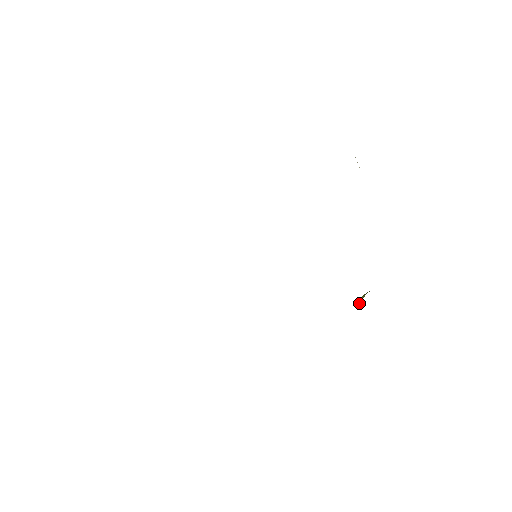
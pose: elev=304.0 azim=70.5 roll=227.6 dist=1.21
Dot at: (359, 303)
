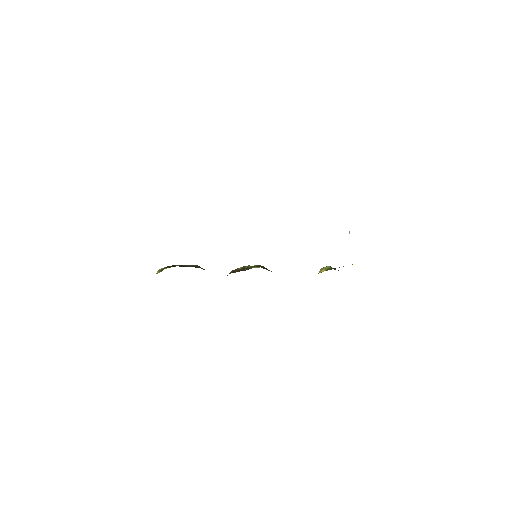
Dot at: occluded
